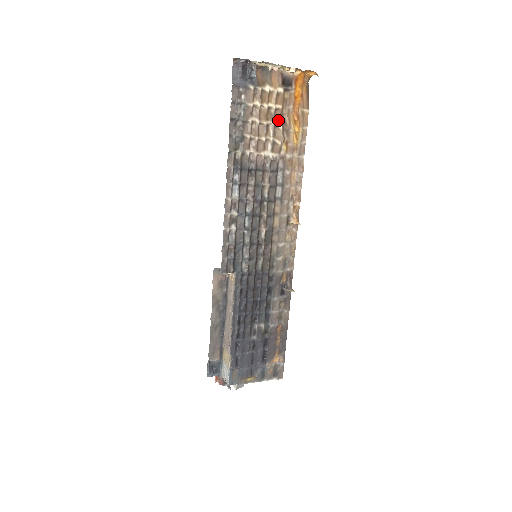
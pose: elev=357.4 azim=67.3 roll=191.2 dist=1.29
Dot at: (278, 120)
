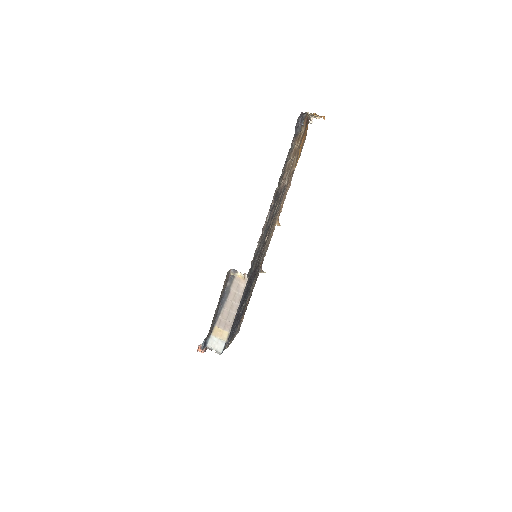
Dot at: (296, 153)
